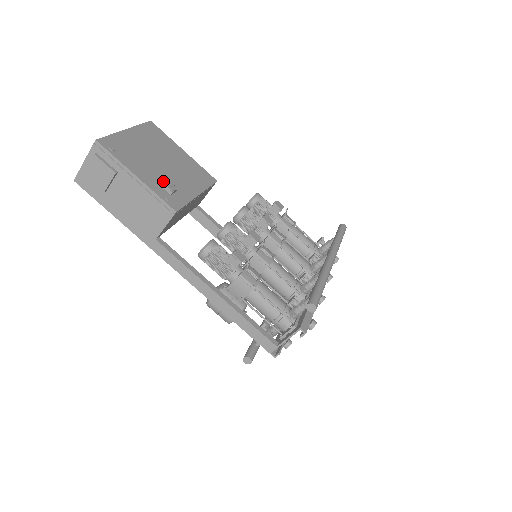
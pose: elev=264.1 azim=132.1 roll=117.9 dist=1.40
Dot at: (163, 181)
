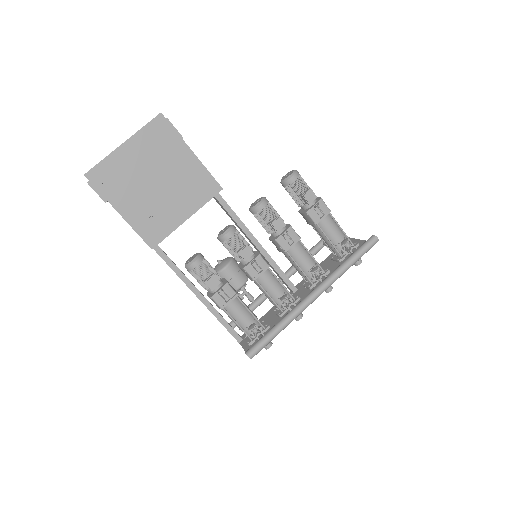
Dot at: (149, 211)
